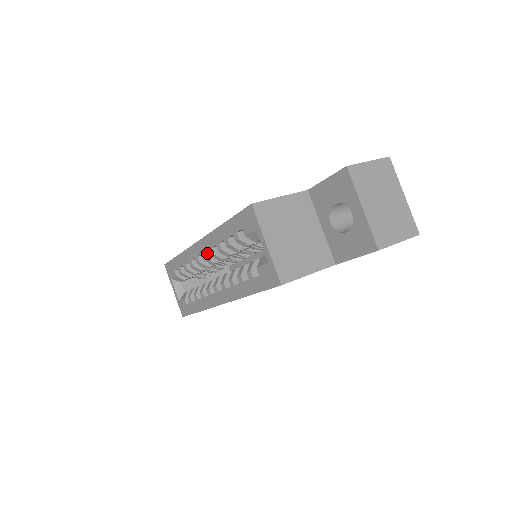
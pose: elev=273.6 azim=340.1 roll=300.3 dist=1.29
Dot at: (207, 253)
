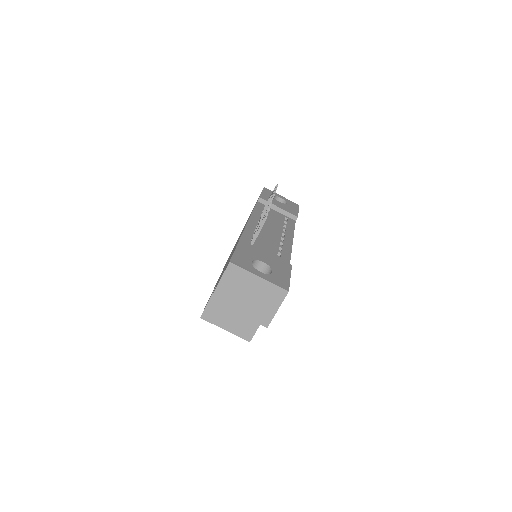
Dot at: occluded
